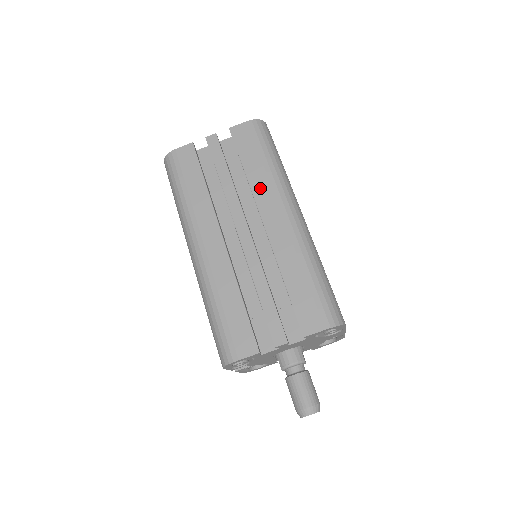
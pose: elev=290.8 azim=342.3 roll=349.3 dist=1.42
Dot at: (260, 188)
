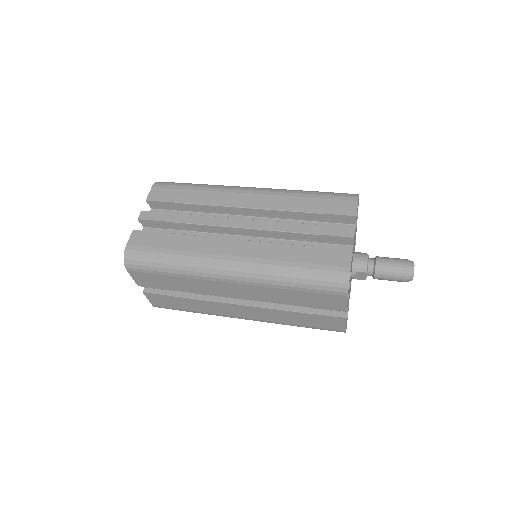
Dot at: (215, 199)
